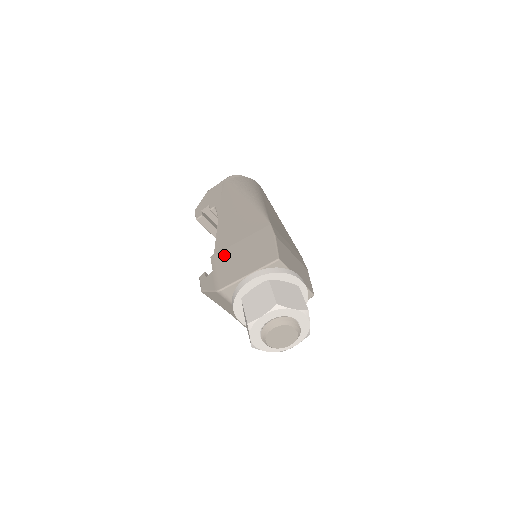
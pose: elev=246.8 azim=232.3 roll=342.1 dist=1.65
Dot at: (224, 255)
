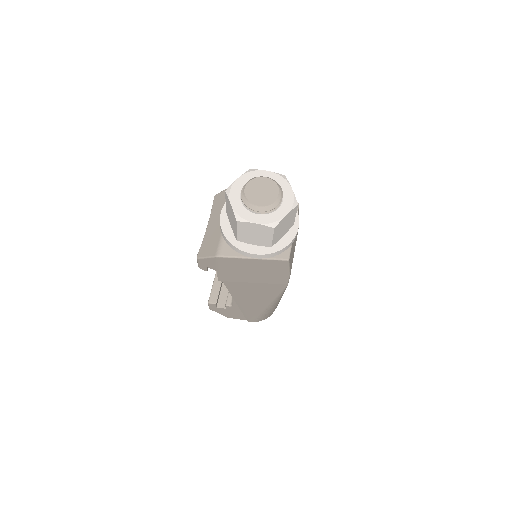
Dot at: occluded
